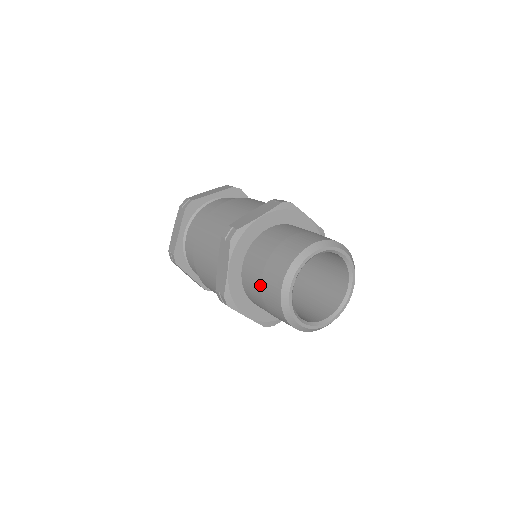
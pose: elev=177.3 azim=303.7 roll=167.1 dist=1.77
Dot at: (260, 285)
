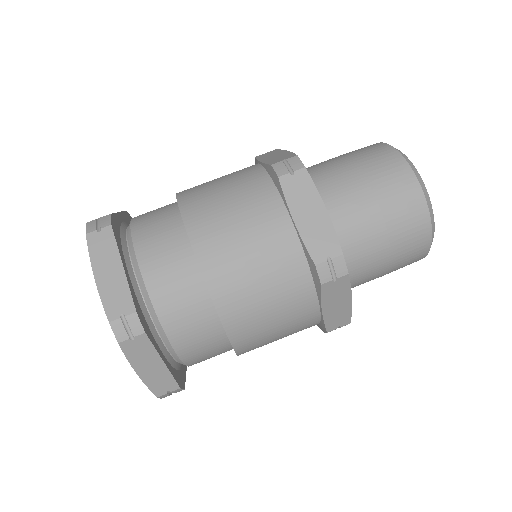
Dot at: (377, 205)
